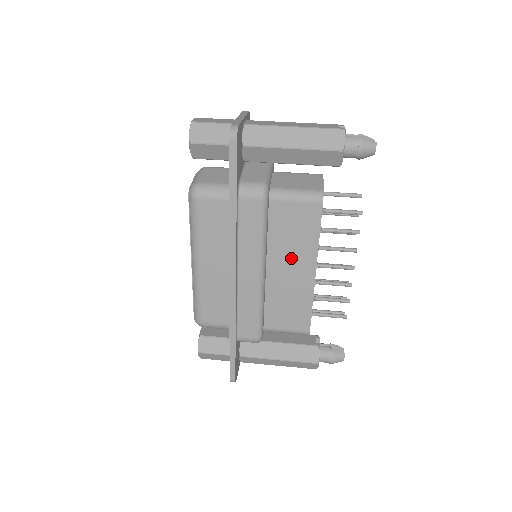
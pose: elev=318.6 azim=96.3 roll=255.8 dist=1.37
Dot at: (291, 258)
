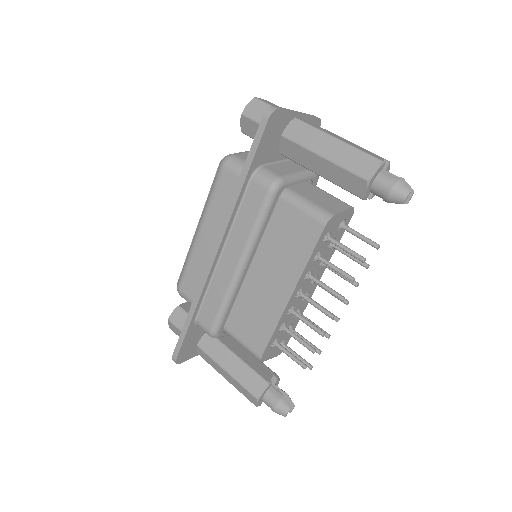
Dot at: (275, 268)
